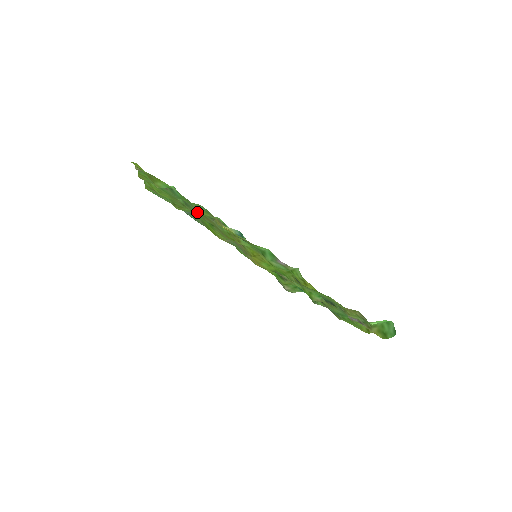
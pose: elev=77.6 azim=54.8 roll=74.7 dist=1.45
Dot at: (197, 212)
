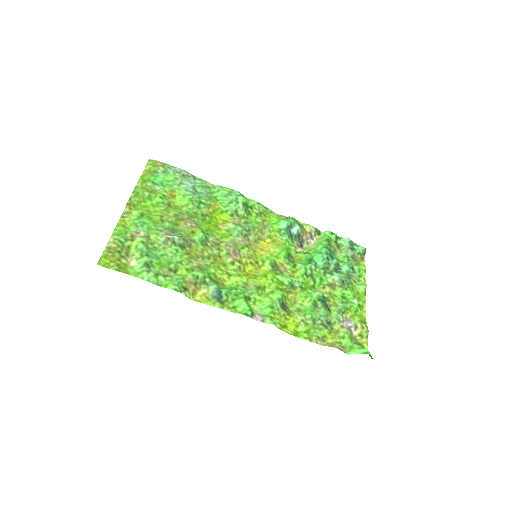
Dot at: (176, 274)
